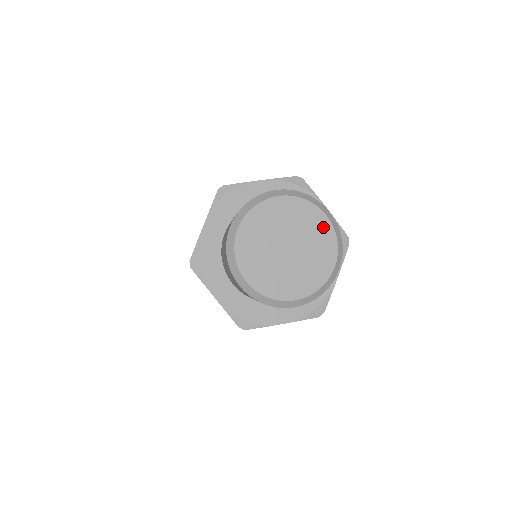
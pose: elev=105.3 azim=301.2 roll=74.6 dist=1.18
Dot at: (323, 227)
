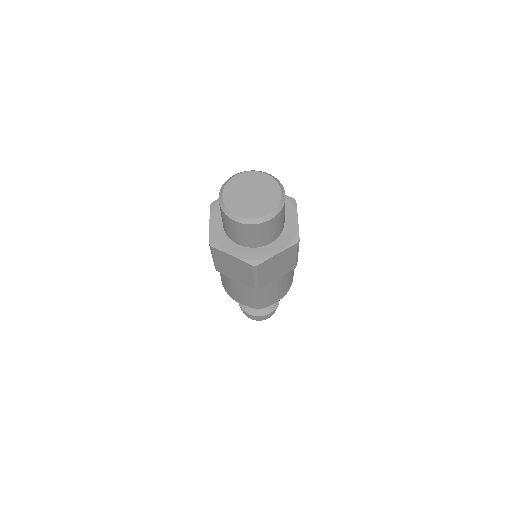
Dot at: (276, 196)
